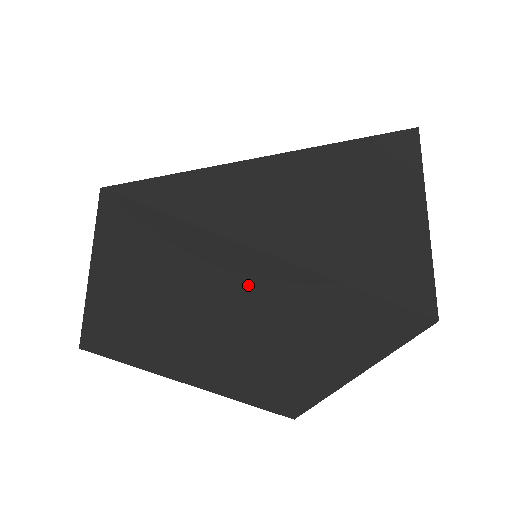
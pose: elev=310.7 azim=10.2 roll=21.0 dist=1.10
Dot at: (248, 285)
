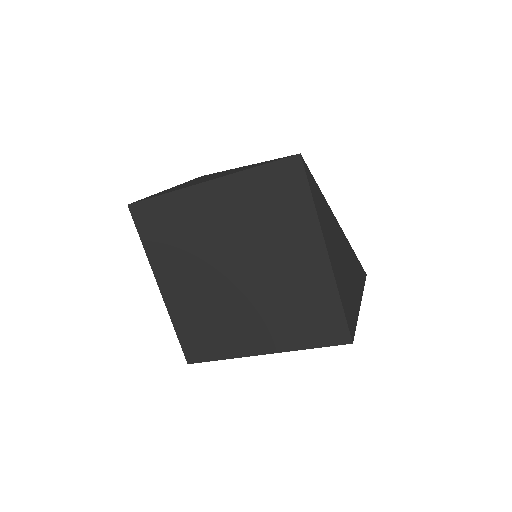
Dot at: (295, 253)
